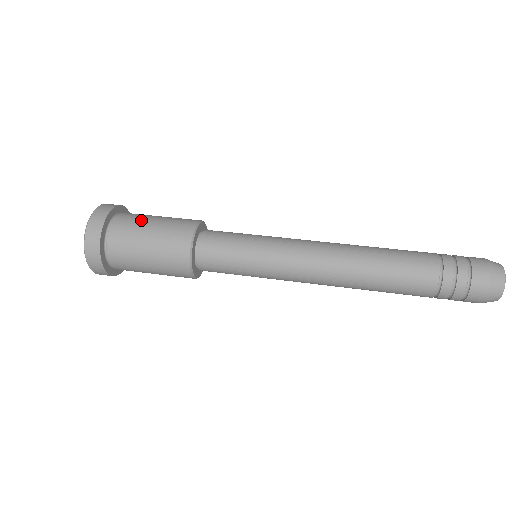
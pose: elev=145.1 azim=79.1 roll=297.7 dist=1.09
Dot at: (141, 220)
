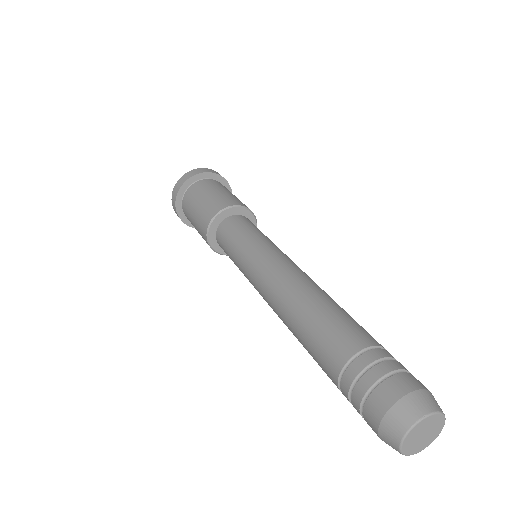
Dot at: (227, 189)
